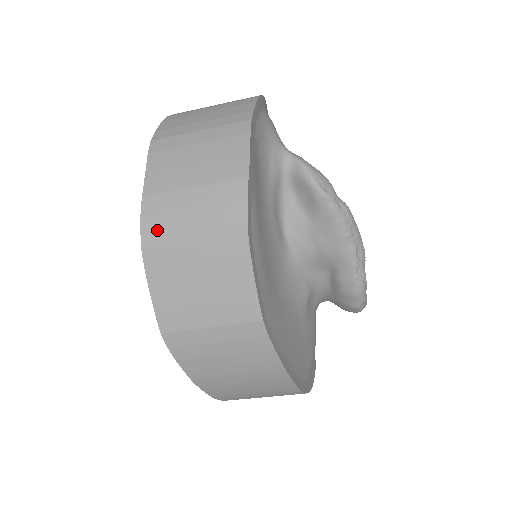
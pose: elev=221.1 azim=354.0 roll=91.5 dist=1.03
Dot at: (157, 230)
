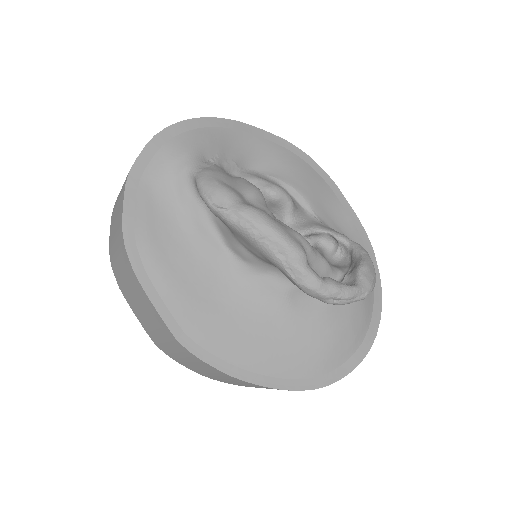
Dot at: (117, 275)
